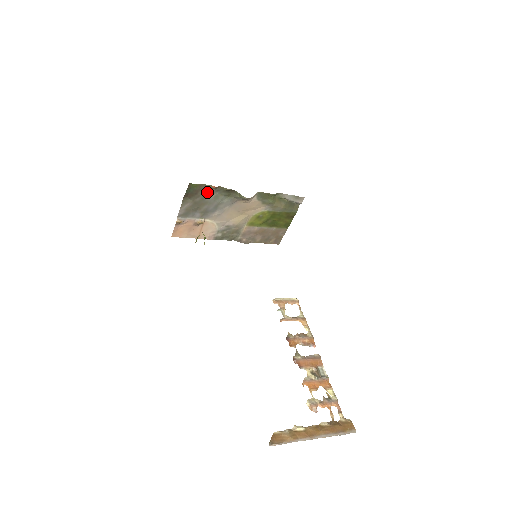
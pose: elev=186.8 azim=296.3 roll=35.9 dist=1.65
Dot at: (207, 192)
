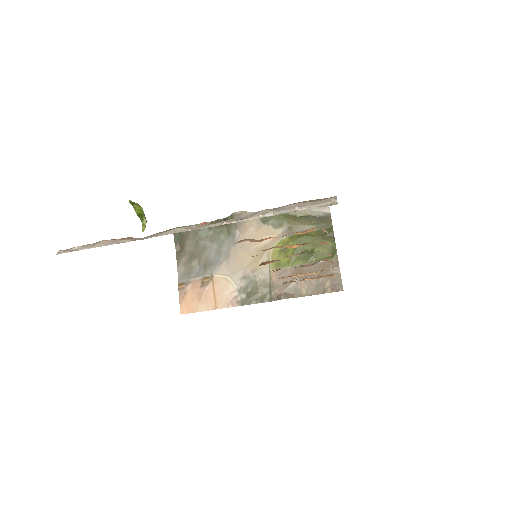
Dot at: (199, 235)
